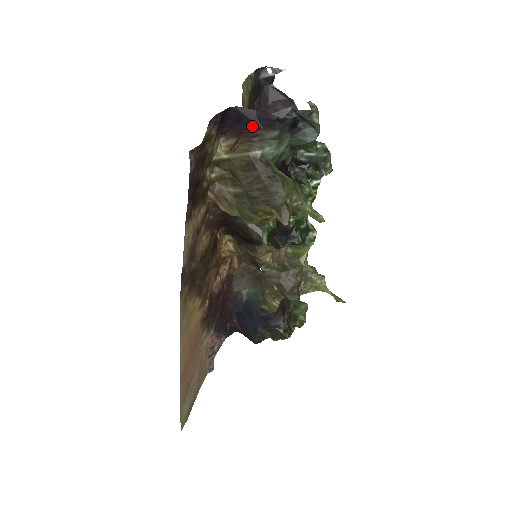
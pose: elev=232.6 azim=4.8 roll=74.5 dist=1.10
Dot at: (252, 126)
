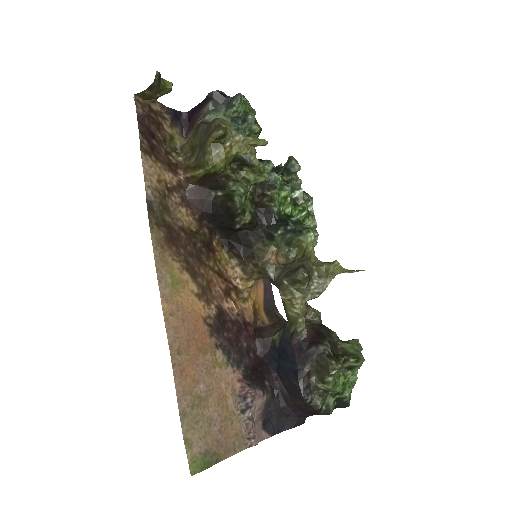
Dot at: (197, 113)
